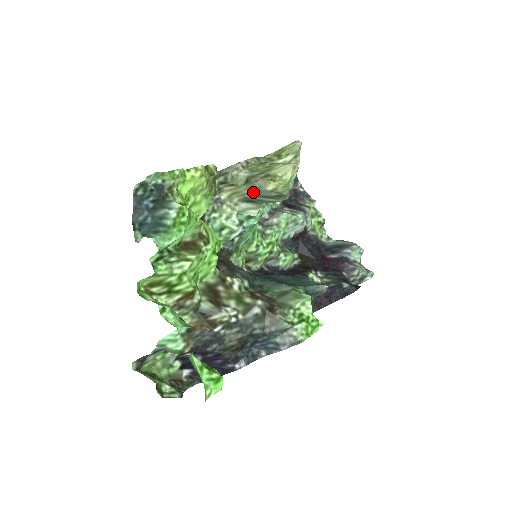
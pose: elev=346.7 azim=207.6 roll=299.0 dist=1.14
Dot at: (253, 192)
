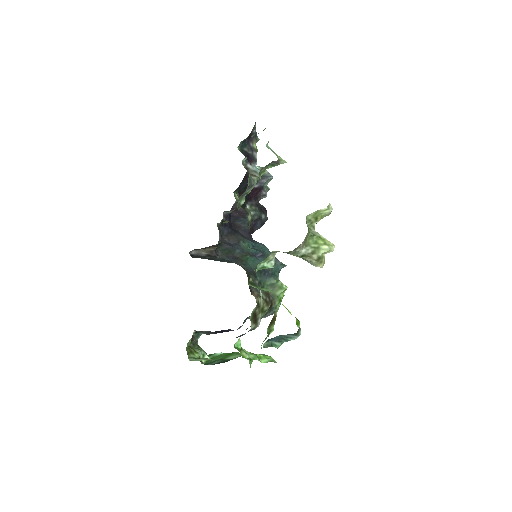
Dot at: occluded
